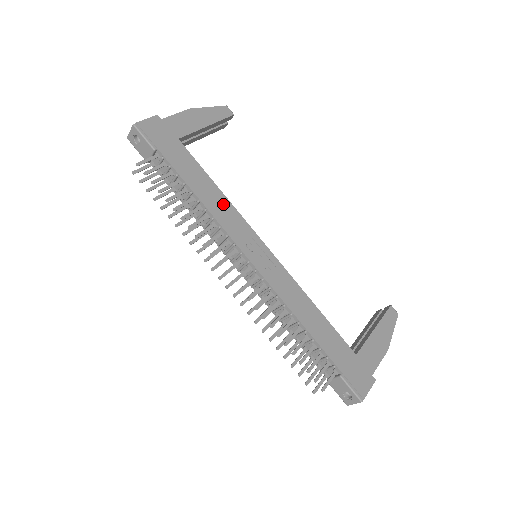
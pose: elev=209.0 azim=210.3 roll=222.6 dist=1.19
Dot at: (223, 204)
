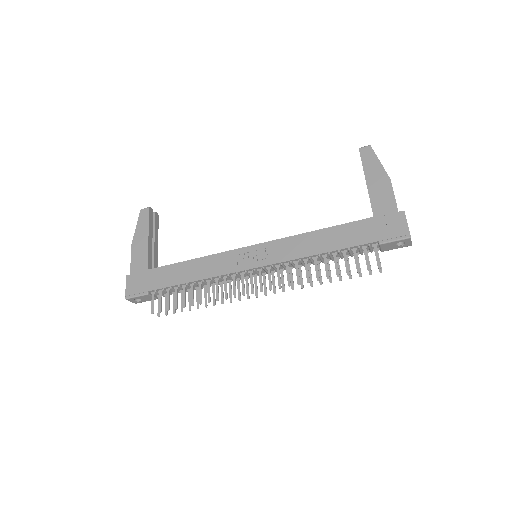
Dot at: (205, 263)
